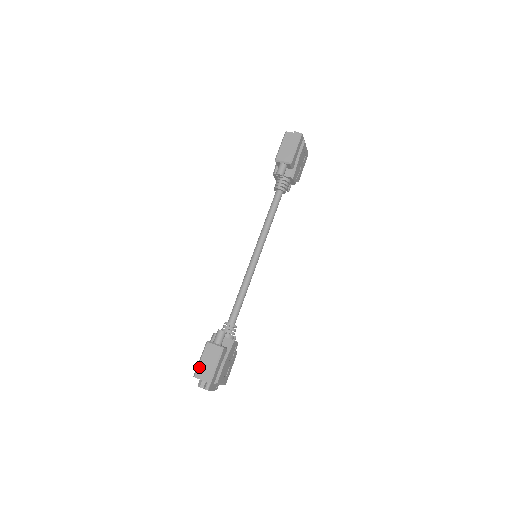
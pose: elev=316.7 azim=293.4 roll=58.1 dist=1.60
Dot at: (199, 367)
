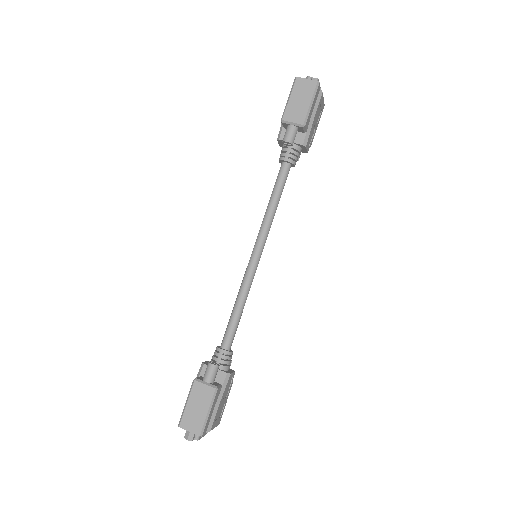
Dot at: (185, 414)
